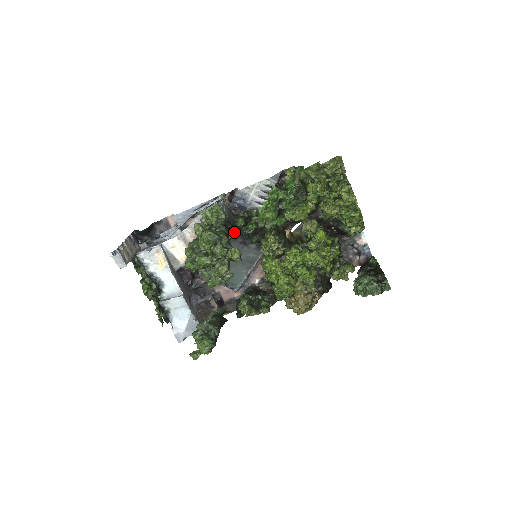
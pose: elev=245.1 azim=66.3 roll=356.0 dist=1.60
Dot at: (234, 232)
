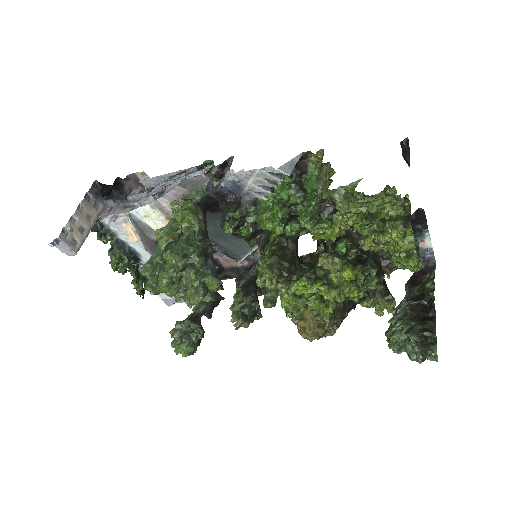
Dot at: occluded
